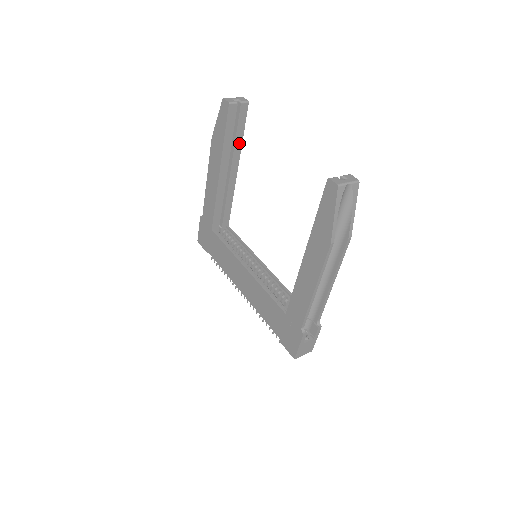
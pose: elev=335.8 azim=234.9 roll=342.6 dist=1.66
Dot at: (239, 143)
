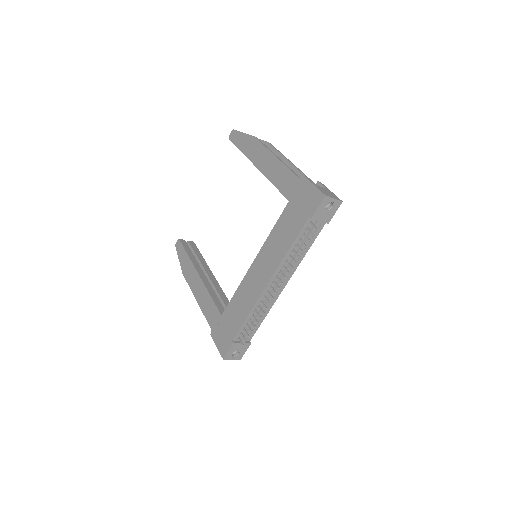
Dot at: (202, 260)
